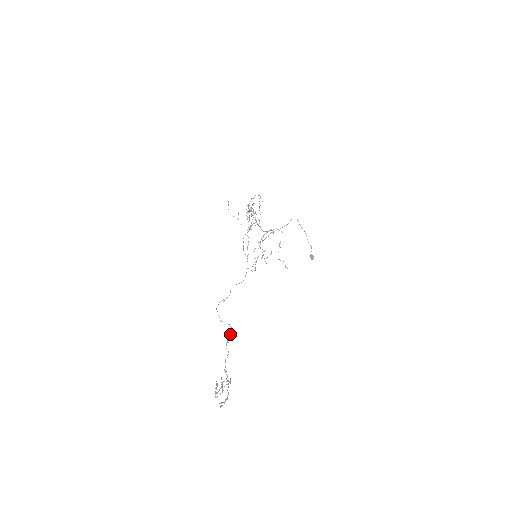
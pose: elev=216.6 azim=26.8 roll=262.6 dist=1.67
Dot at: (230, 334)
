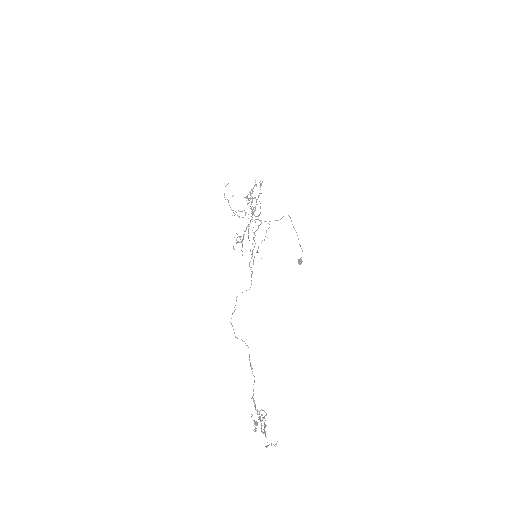
Dot at: (249, 355)
